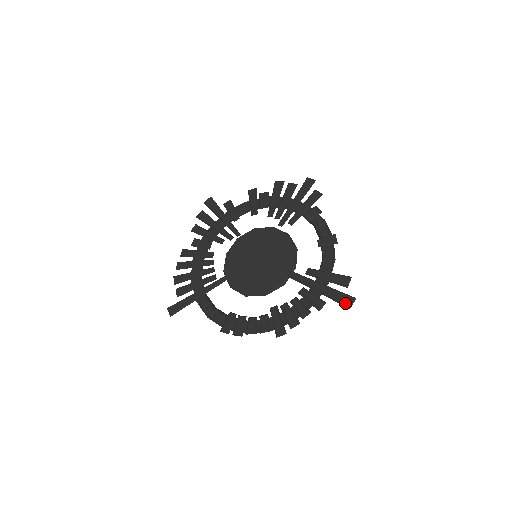
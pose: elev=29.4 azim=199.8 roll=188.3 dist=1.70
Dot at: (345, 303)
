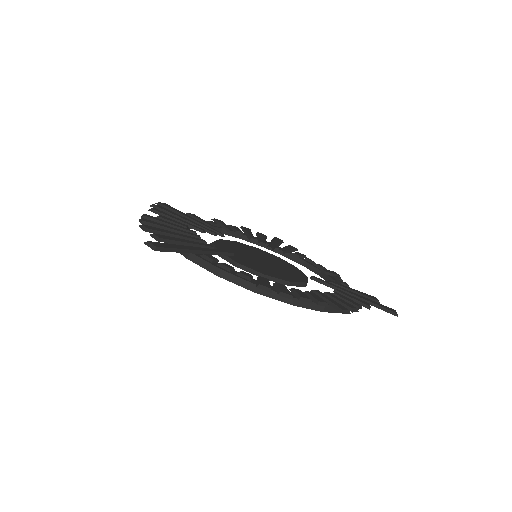
Dot at: (392, 310)
